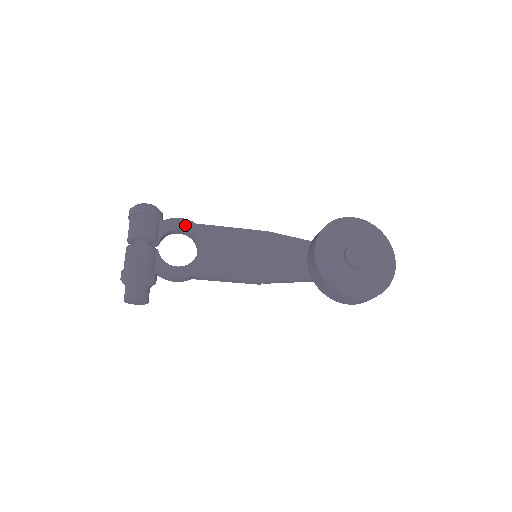
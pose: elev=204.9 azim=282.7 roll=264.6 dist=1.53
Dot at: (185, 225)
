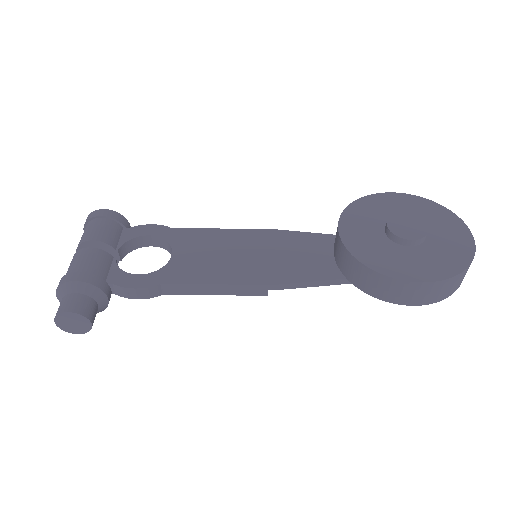
Dot at: (157, 231)
